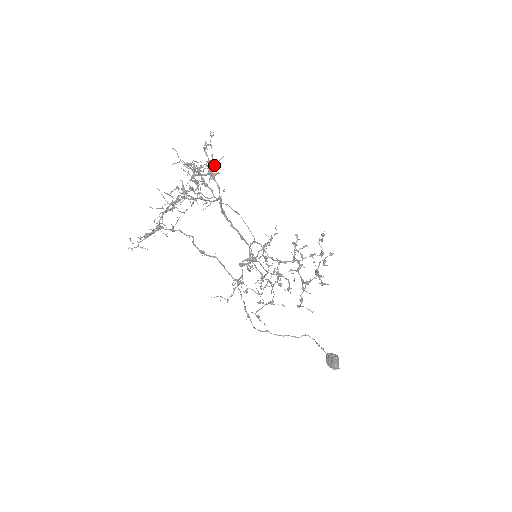
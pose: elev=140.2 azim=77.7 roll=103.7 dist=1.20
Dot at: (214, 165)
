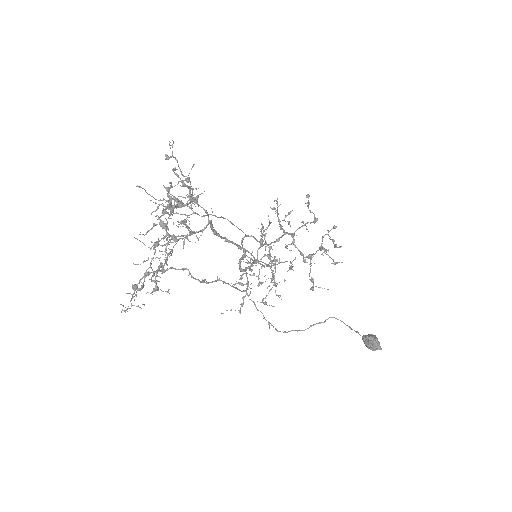
Dot at: (193, 188)
